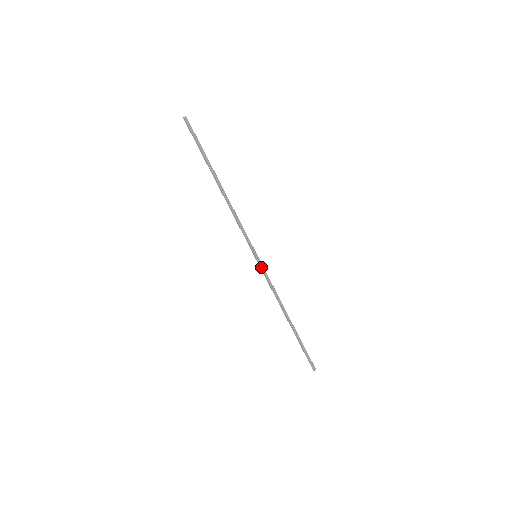
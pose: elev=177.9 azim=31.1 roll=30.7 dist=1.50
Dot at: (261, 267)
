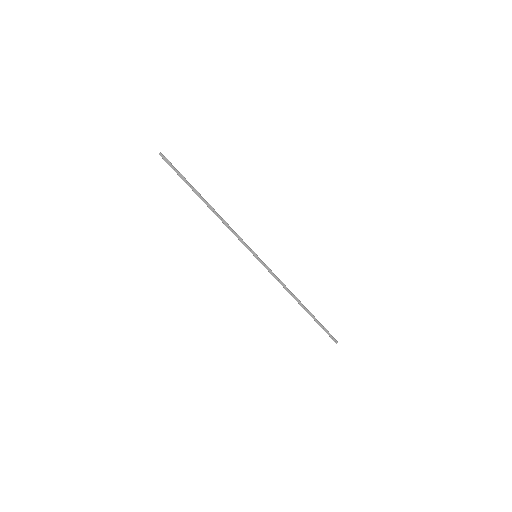
Dot at: (263, 265)
